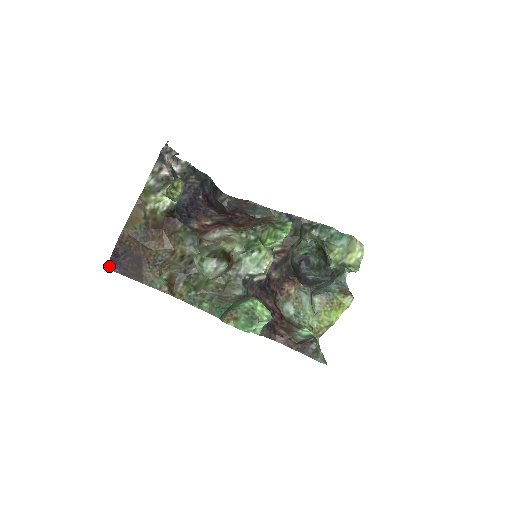
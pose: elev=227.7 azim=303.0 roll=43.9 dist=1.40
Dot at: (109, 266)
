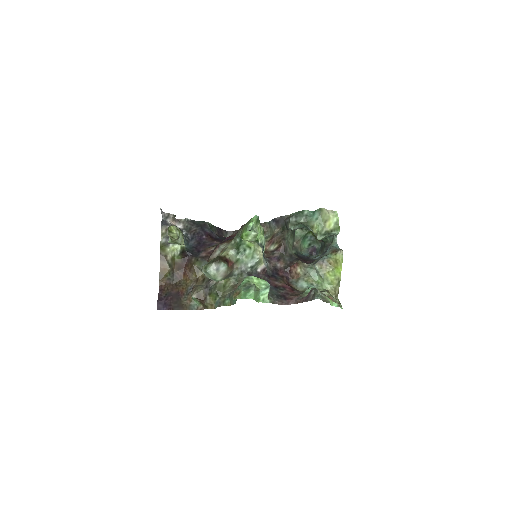
Dot at: (158, 308)
